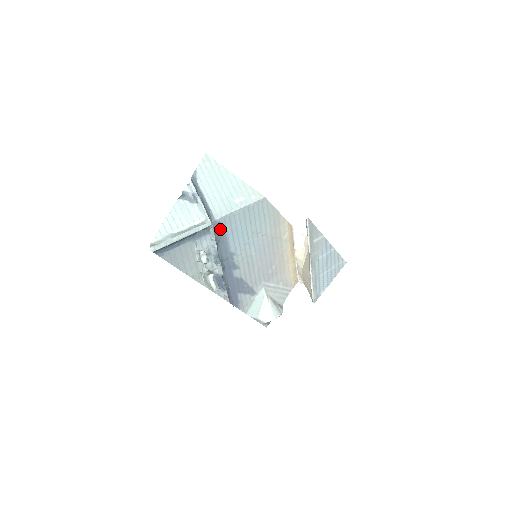
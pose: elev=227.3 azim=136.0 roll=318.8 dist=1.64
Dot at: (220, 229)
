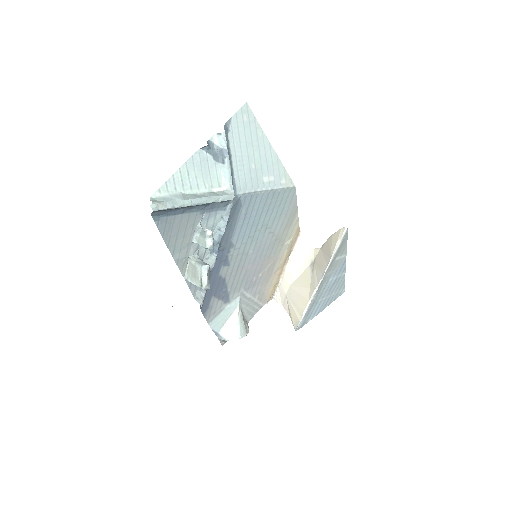
Dot at: (235, 208)
